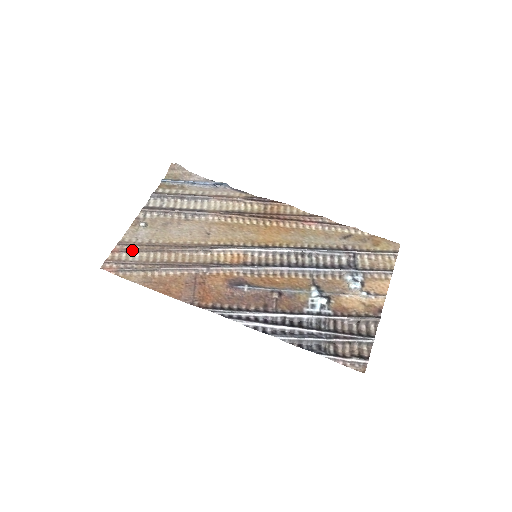
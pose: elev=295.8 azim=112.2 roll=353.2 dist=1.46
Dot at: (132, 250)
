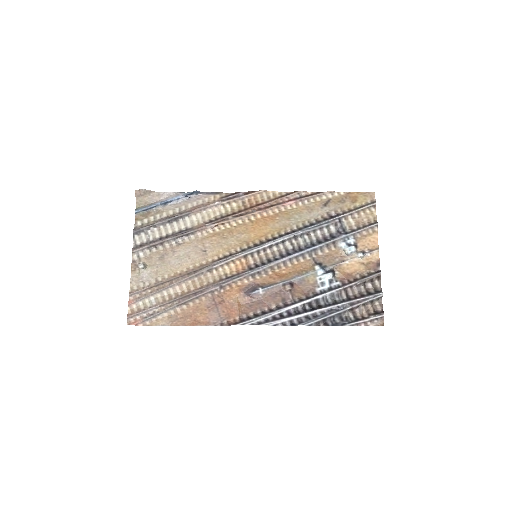
Dot at: (145, 296)
